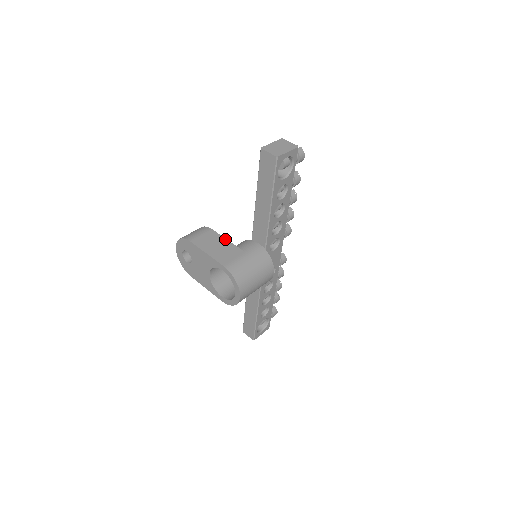
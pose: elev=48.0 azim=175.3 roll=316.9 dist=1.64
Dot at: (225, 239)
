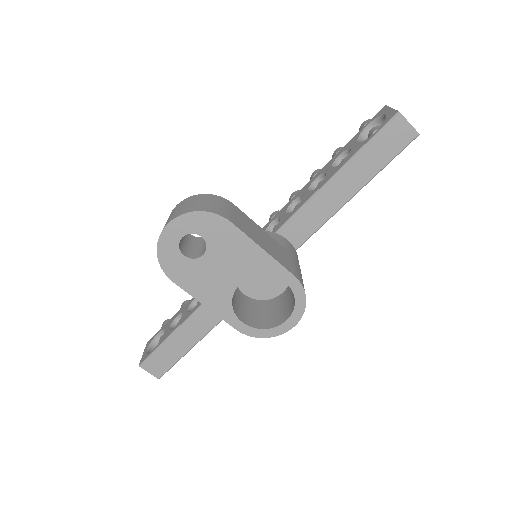
Dot at: (259, 226)
